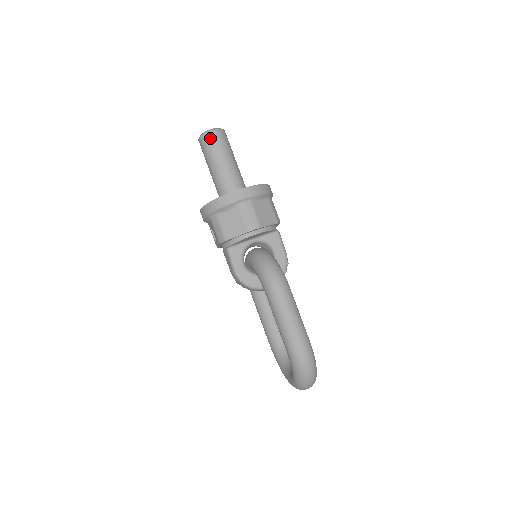
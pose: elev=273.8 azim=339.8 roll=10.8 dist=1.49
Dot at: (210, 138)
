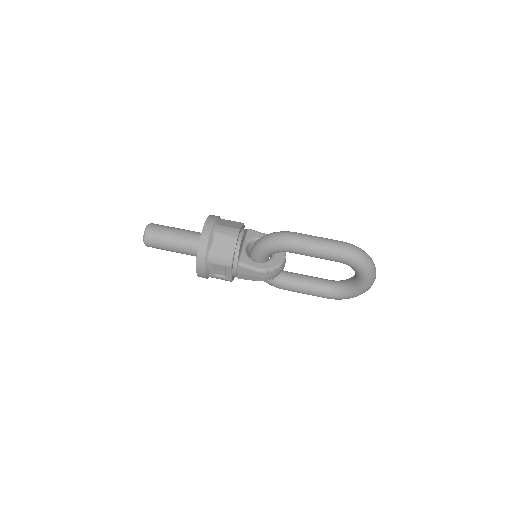
Dot at: (151, 232)
